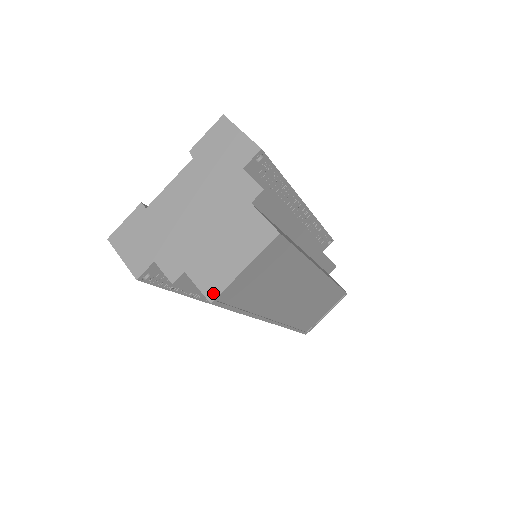
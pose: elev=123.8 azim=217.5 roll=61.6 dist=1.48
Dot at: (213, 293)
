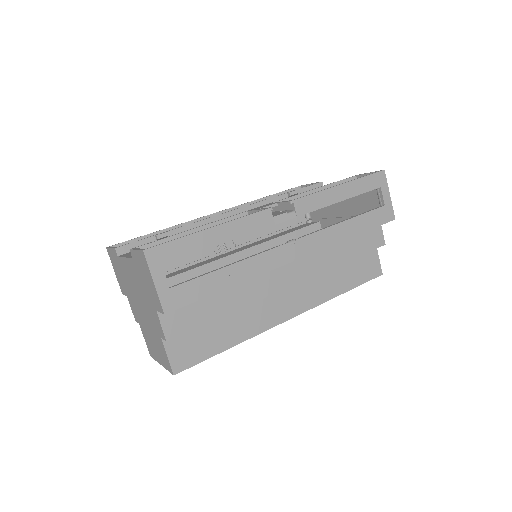
Dot at: (150, 354)
